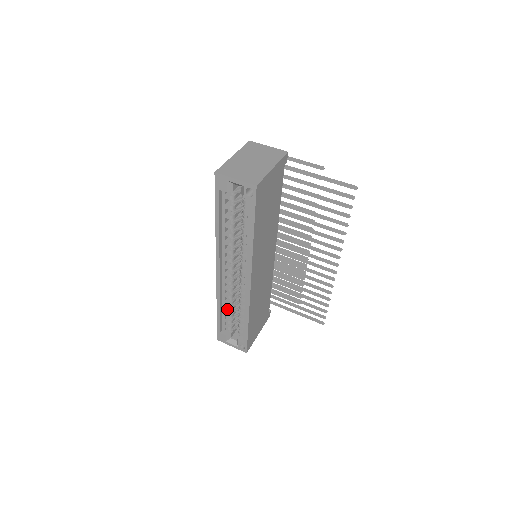
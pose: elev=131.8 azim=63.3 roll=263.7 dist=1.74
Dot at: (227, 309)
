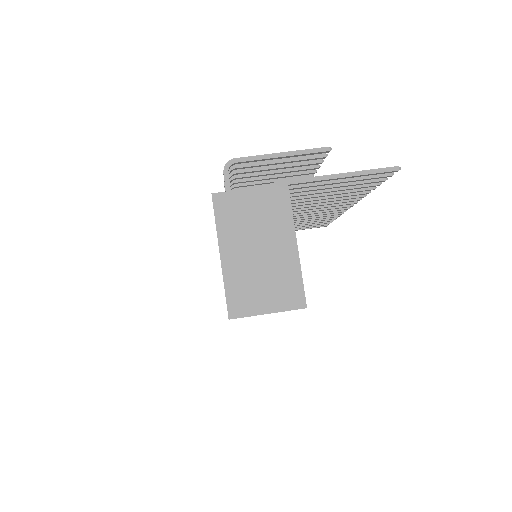
Dot at: occluded
